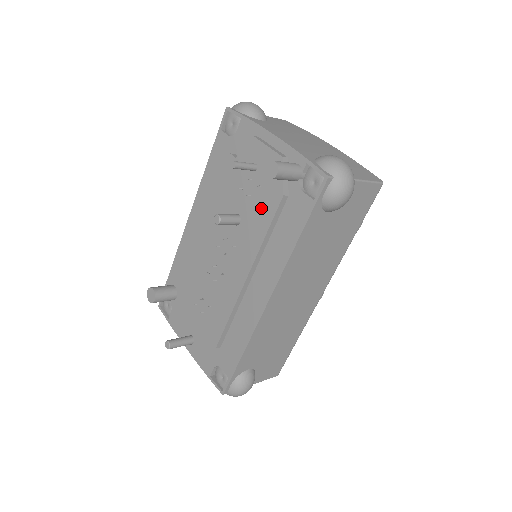
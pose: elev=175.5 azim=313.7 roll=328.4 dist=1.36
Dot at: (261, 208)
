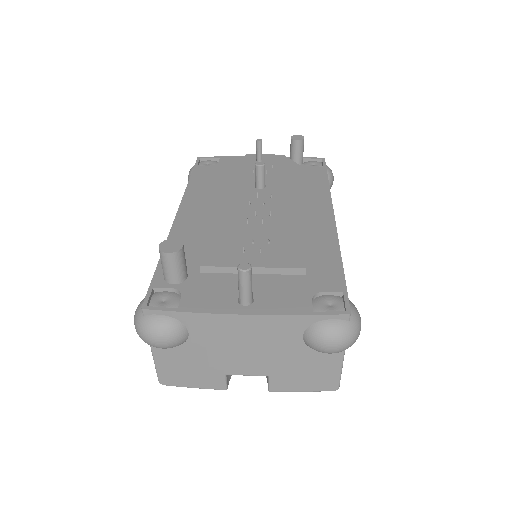
Dot at: (284, 174)
